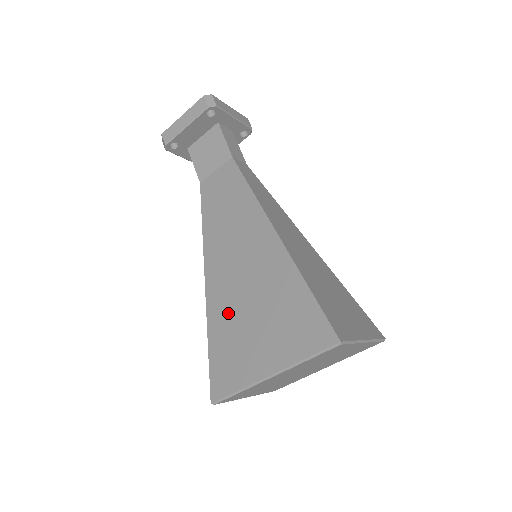
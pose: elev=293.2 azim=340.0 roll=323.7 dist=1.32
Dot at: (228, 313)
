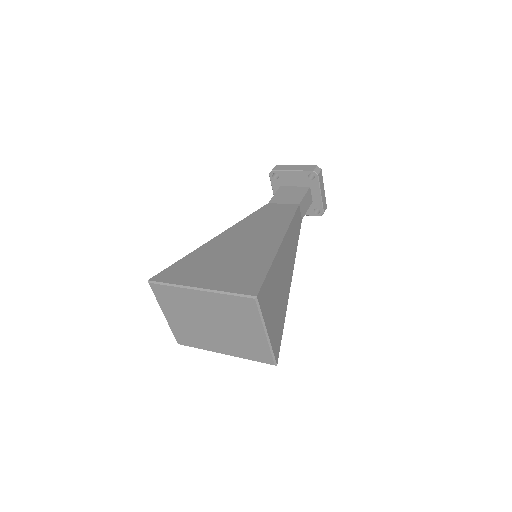
Dot at: (211, 254)
